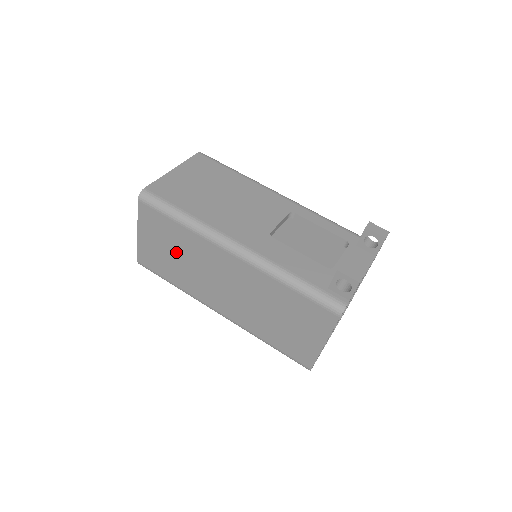
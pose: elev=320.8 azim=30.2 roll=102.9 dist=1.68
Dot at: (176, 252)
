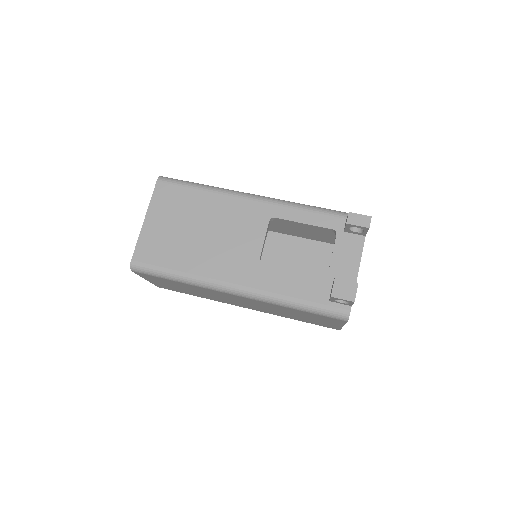
Dot at: (187, 289)
